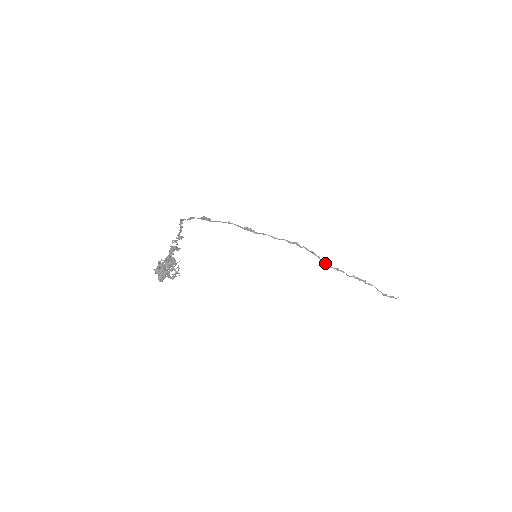
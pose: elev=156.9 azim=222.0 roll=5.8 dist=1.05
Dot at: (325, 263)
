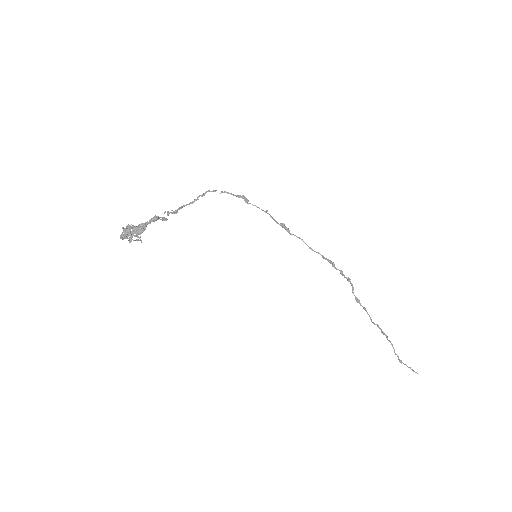
Dot at: (355, 296)
